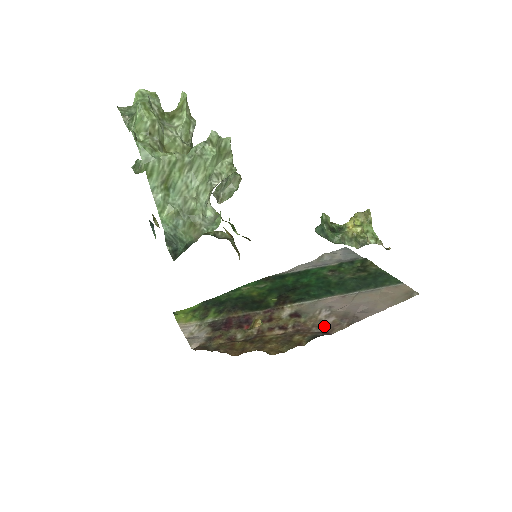
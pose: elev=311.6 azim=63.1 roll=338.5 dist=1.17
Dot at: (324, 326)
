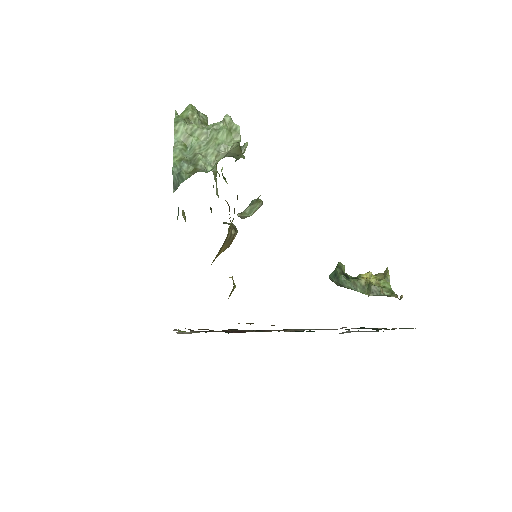
Dot at: occluded
